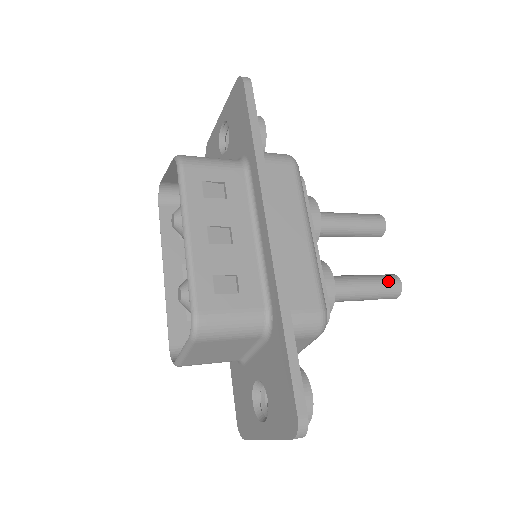
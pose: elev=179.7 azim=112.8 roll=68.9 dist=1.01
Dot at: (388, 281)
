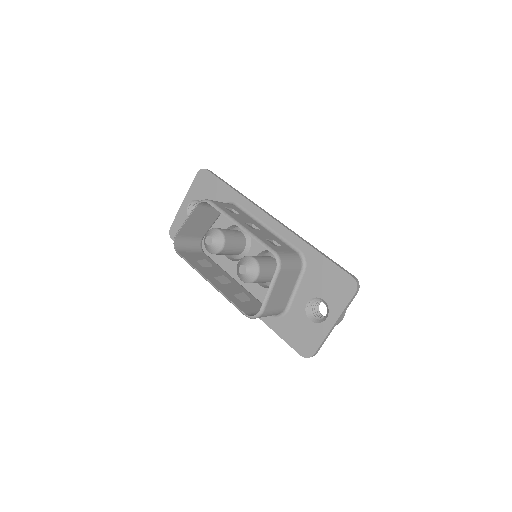
Dot at: occluded
